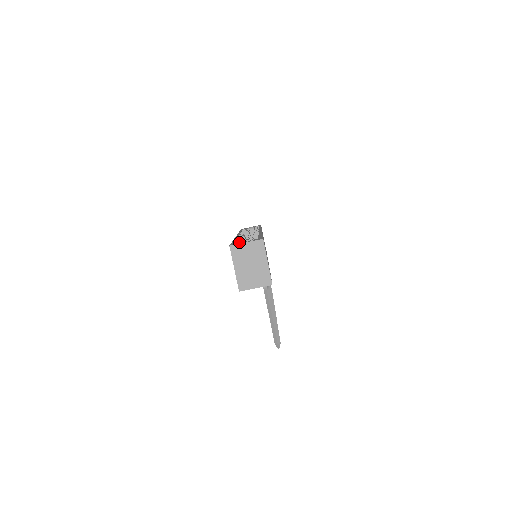
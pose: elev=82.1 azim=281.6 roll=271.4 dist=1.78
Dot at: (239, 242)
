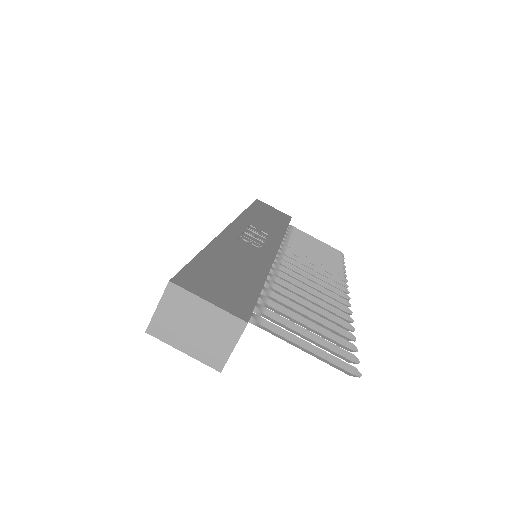
Dot at: occluded
